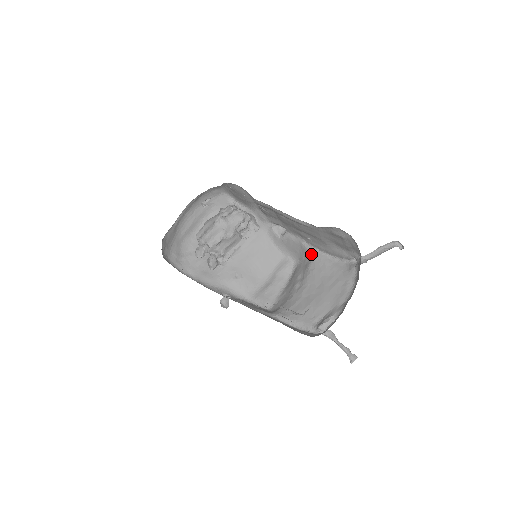
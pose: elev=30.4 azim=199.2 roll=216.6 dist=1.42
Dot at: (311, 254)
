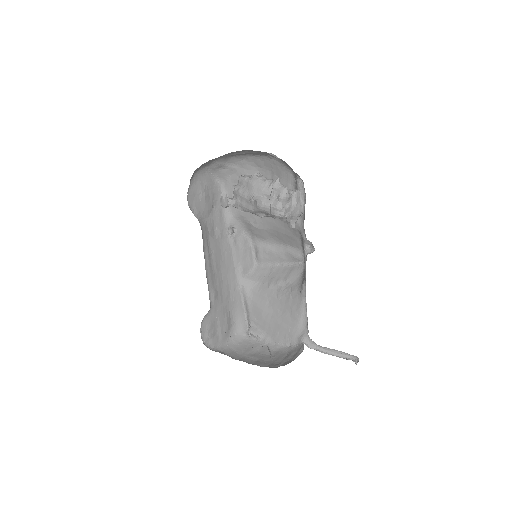
Dot at: (301, 290)
